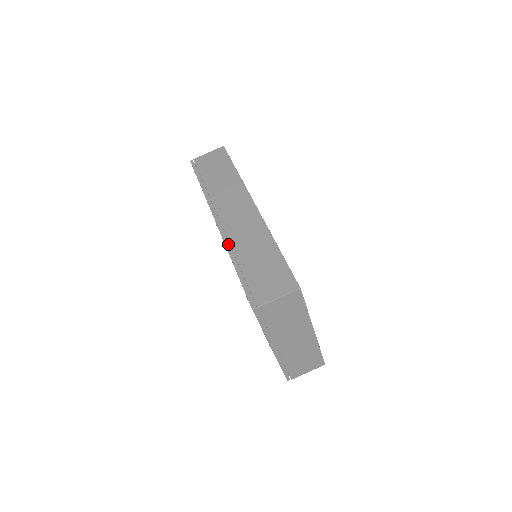
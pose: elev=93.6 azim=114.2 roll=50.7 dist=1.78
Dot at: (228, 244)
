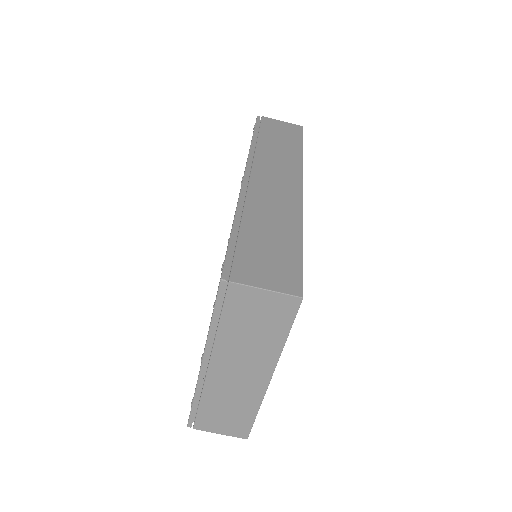
Dot at: occluded
